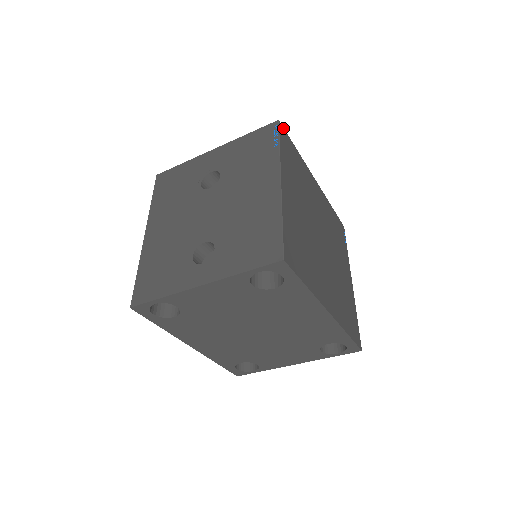
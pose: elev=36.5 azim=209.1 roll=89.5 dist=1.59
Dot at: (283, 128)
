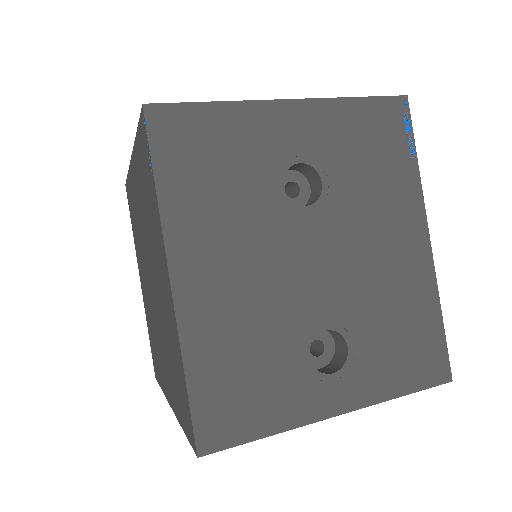
Dot at: occluded
